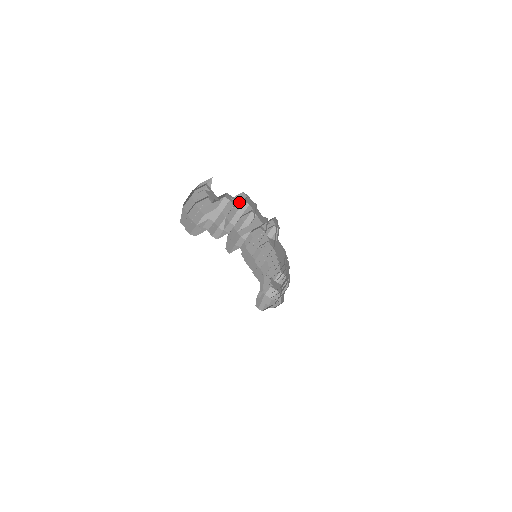
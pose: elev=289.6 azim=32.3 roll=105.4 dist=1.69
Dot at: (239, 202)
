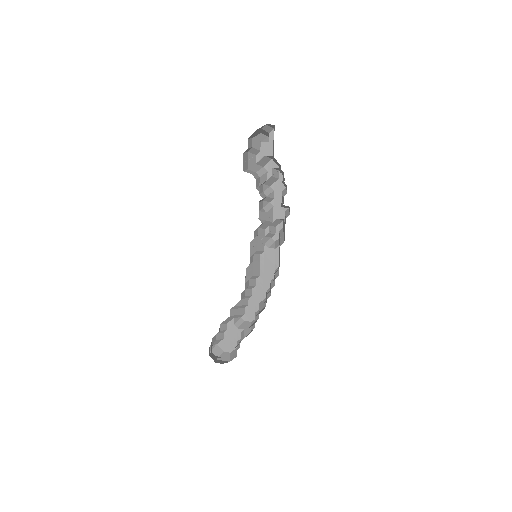
Dot at: (270, 181)
